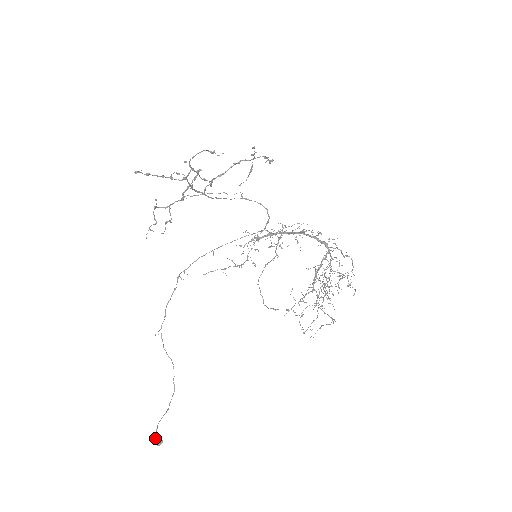
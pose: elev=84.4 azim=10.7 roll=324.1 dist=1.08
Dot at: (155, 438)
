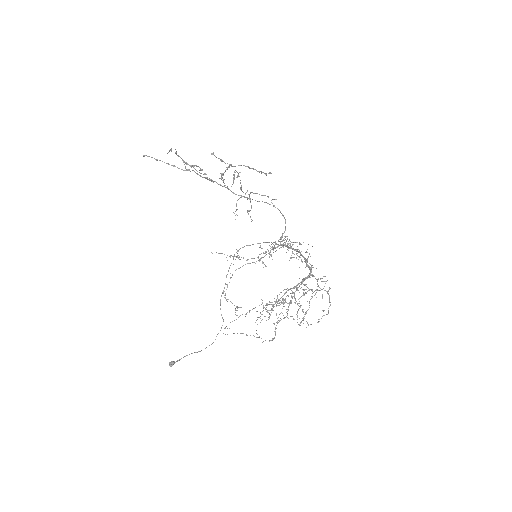
Dot at: (175, 362)
